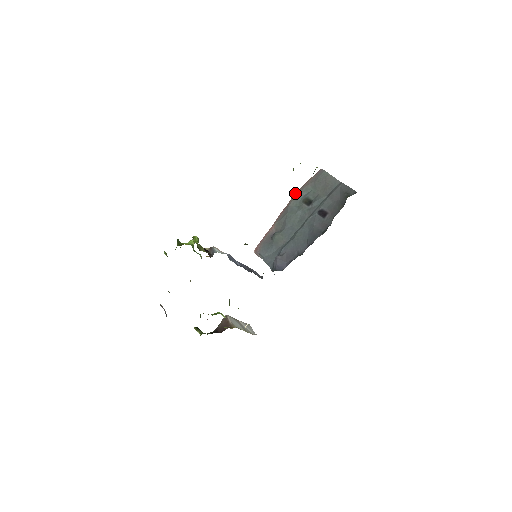
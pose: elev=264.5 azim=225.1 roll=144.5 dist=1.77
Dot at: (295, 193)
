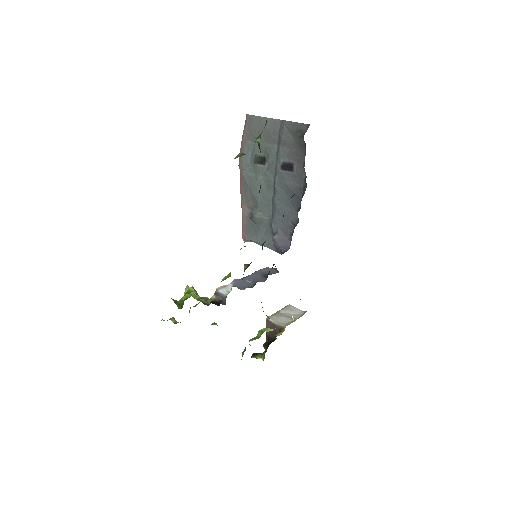
Dot at: (239, 157)
